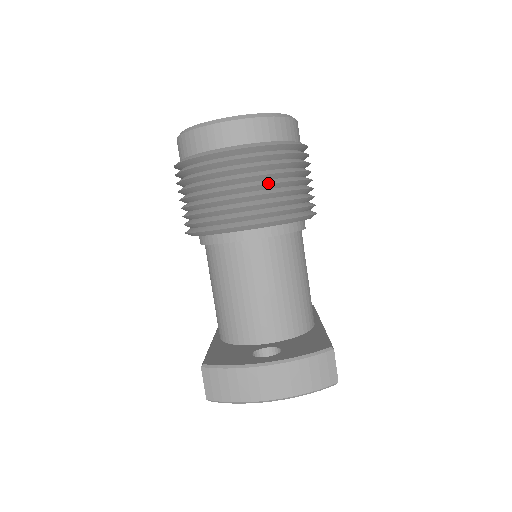
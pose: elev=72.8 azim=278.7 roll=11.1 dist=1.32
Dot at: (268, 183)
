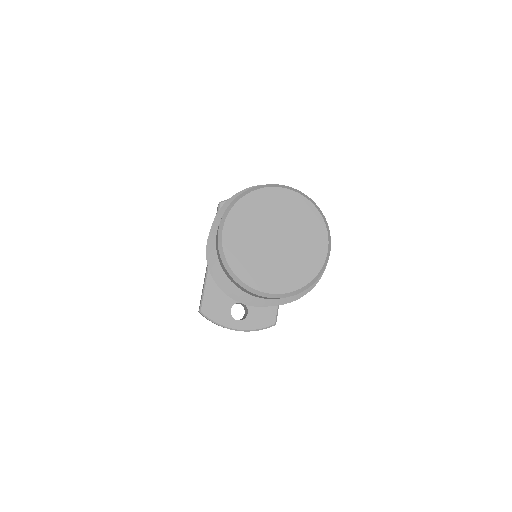
Dot at: occluded
